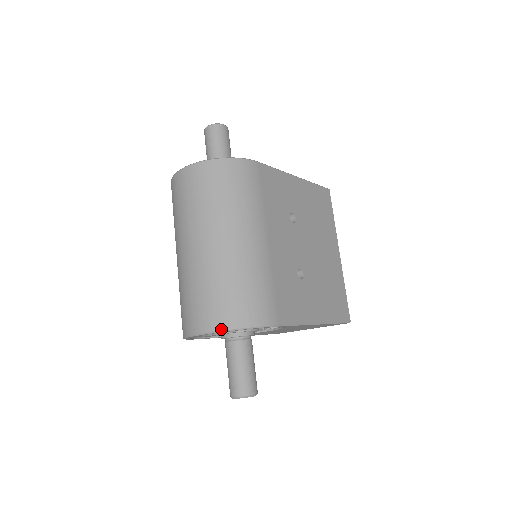
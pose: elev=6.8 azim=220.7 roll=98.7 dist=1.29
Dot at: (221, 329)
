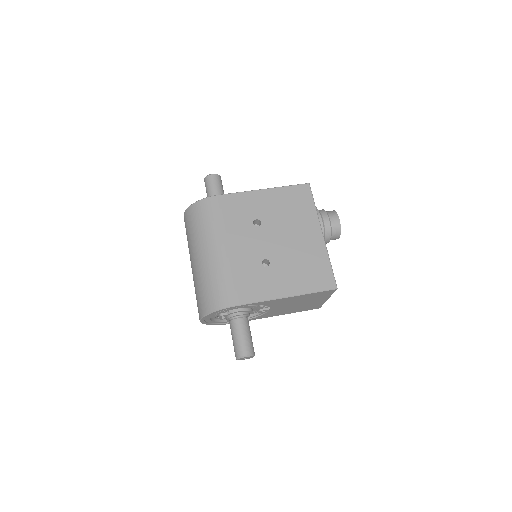
Dot at: (203, 315)
